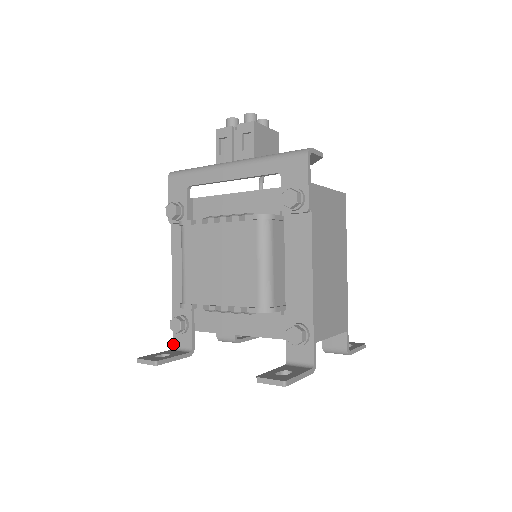
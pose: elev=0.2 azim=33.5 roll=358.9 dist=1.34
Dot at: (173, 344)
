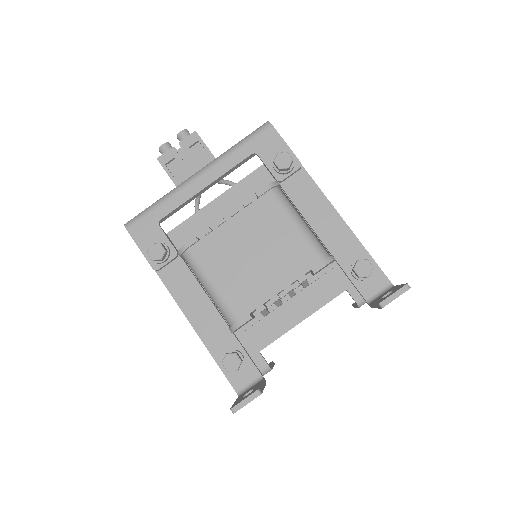
Dot at: (236, 390)
